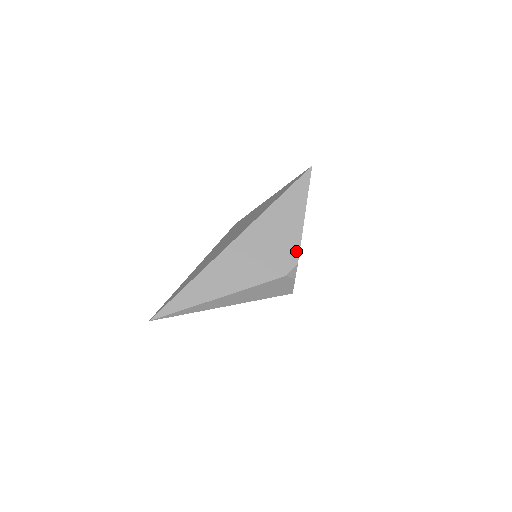
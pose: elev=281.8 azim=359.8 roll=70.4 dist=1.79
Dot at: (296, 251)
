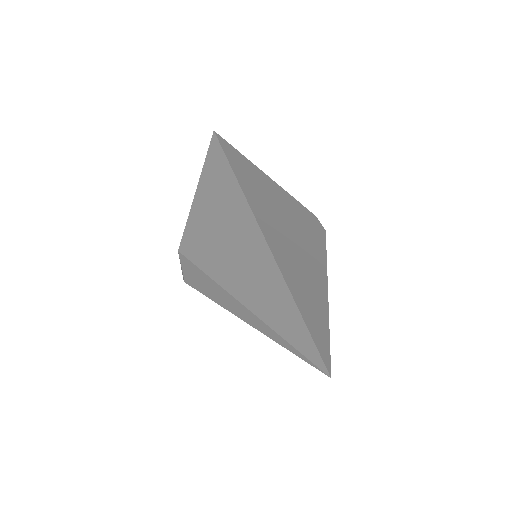
Dot at: (300, 205)
